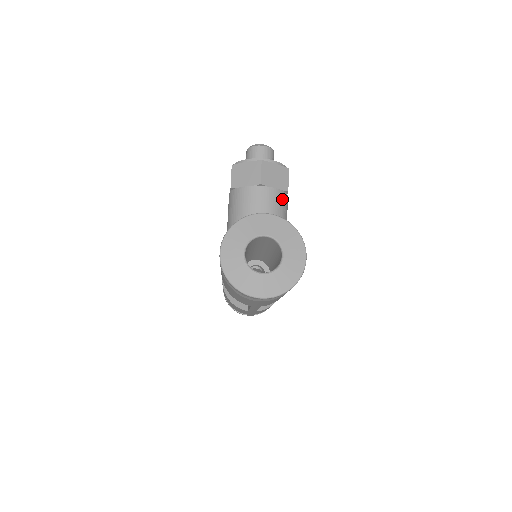
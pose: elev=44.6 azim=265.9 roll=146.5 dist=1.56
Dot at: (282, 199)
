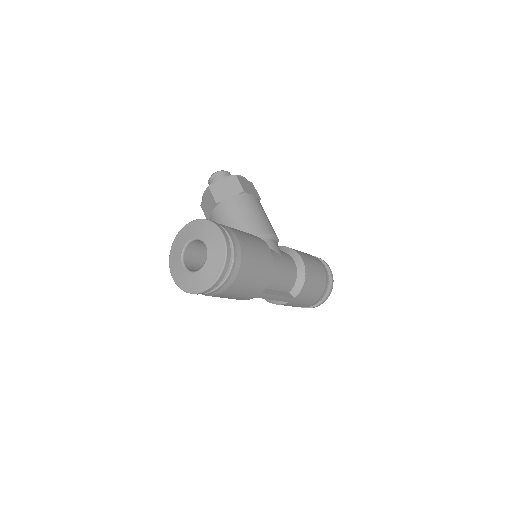
Dot at: (241, 200)
